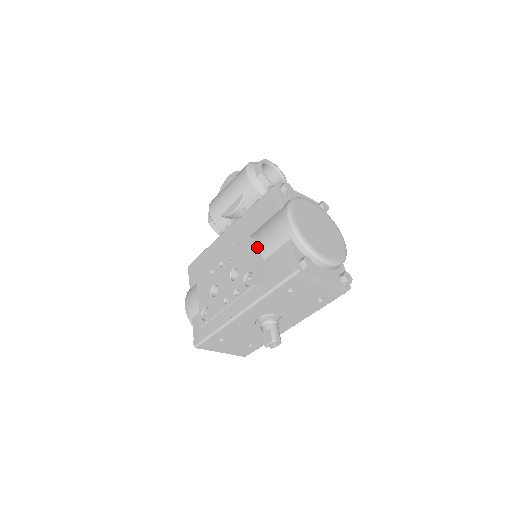
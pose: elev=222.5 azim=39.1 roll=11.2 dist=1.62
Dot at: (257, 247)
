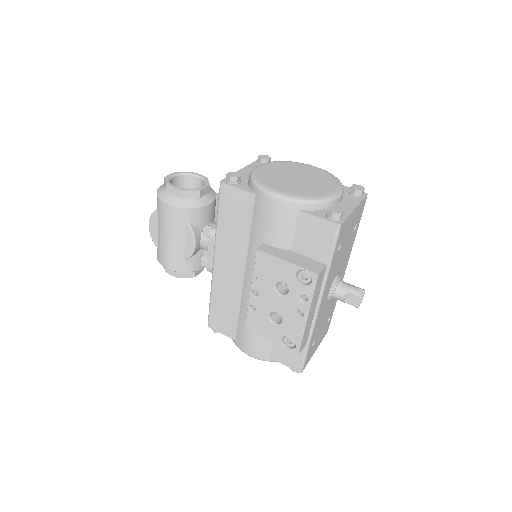
Dot at: (272, 248)
